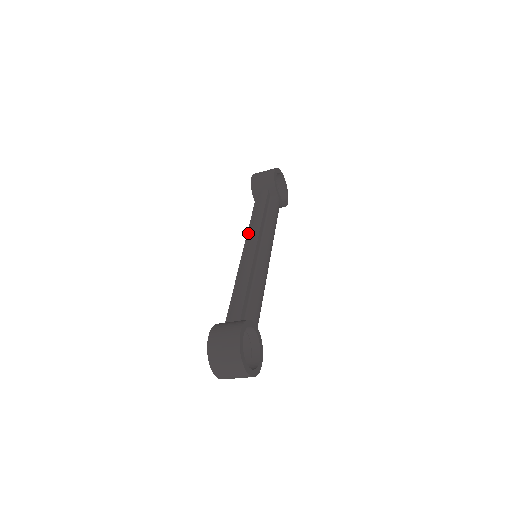
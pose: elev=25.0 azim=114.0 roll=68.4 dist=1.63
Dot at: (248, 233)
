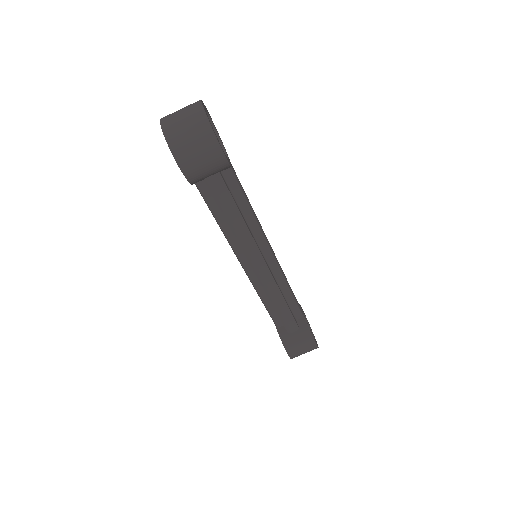
Dot at: occluded
